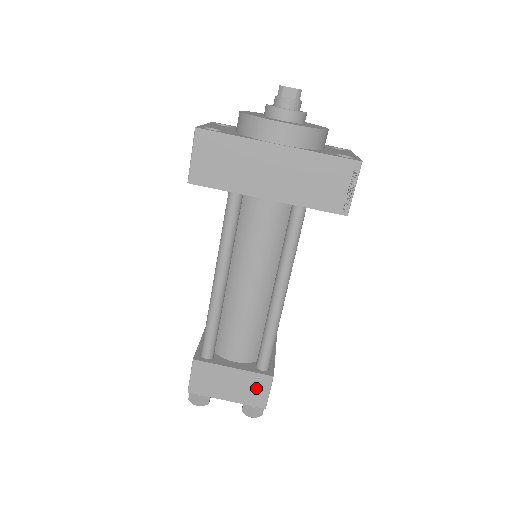
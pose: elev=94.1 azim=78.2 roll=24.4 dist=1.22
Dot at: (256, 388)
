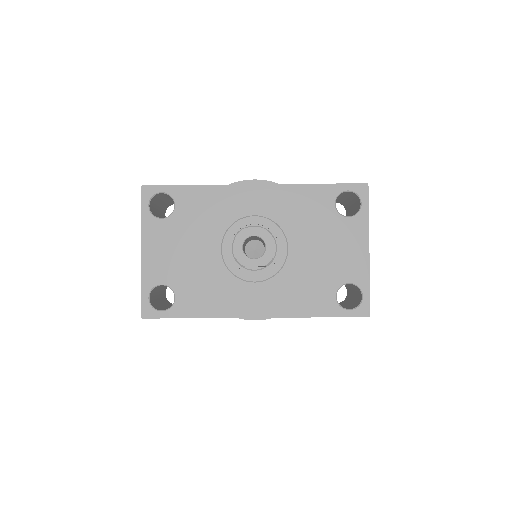
Dot at: occluded
